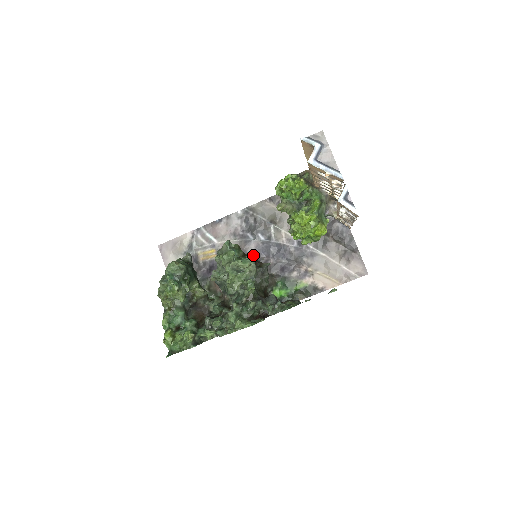
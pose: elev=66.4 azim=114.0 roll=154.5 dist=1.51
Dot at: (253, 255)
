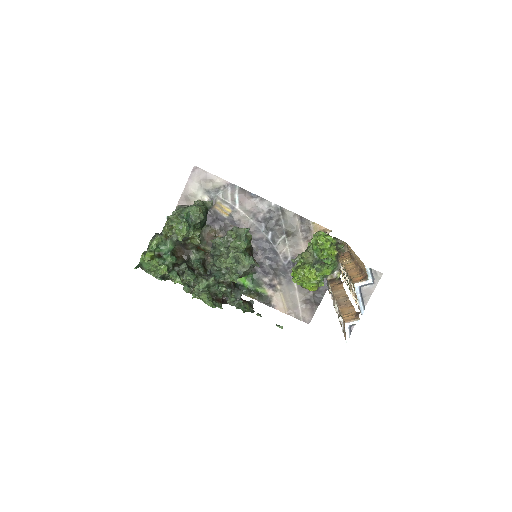
Dot at: (252, 241)
